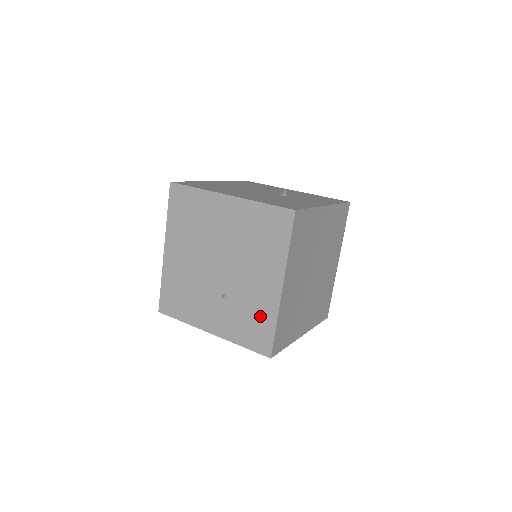
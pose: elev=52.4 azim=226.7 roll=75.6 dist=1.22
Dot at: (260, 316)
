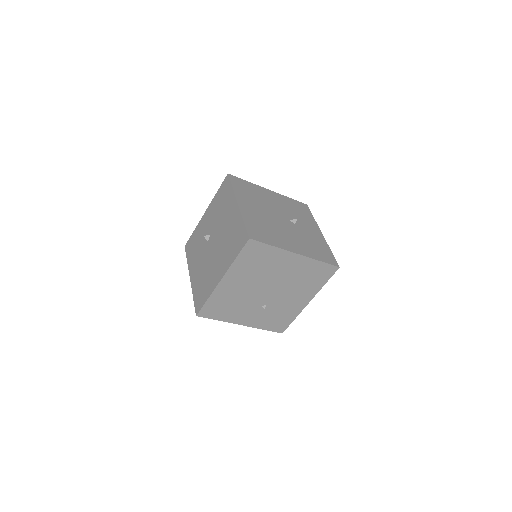
Dot at: (286, 315)
